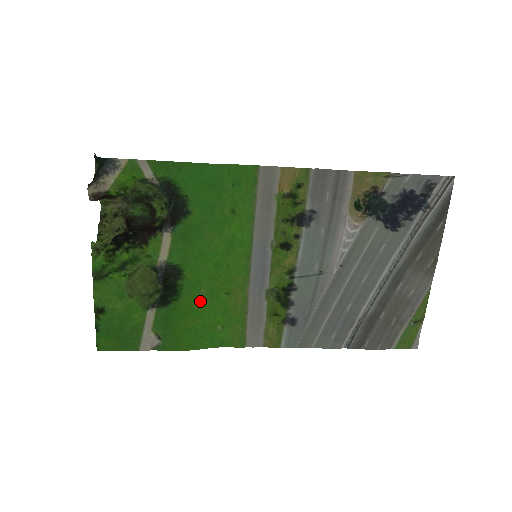
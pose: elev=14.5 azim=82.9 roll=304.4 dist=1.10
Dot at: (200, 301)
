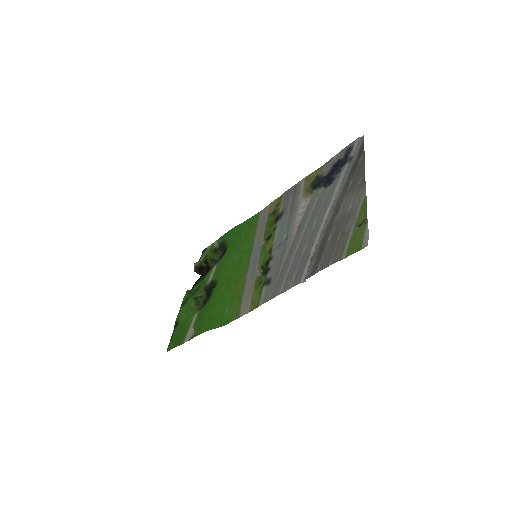
Dot at: (220, 295)
